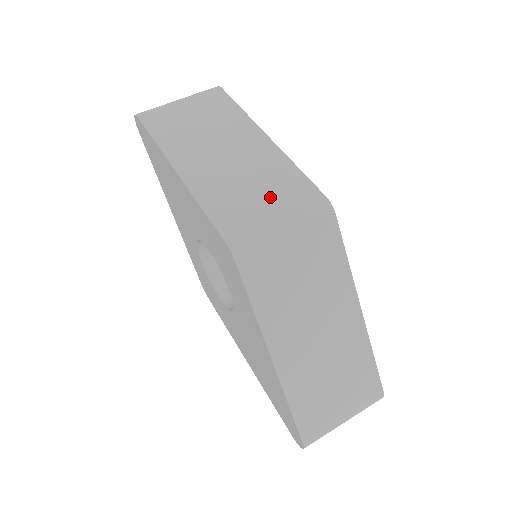
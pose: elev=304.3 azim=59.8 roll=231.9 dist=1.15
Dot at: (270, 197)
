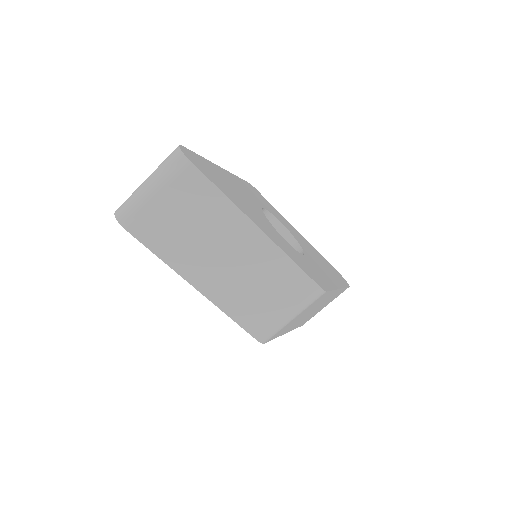
Dot at: (278, 297)
